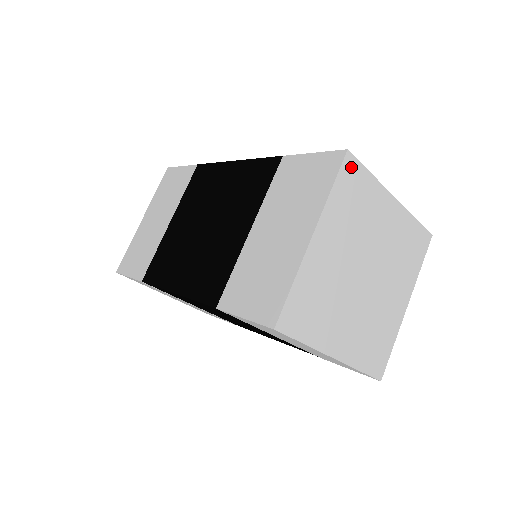
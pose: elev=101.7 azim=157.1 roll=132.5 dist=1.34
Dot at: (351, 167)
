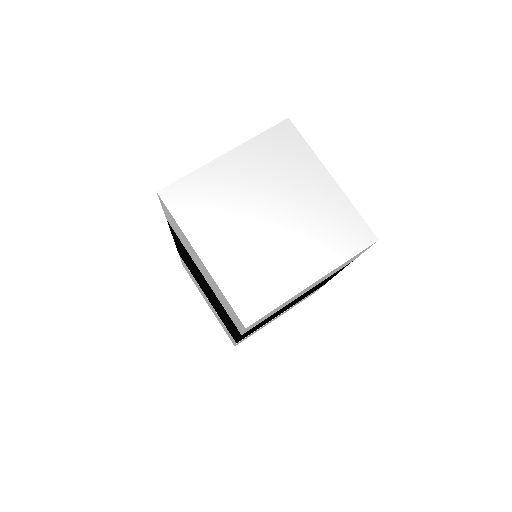
Dot at: (172, 194)
